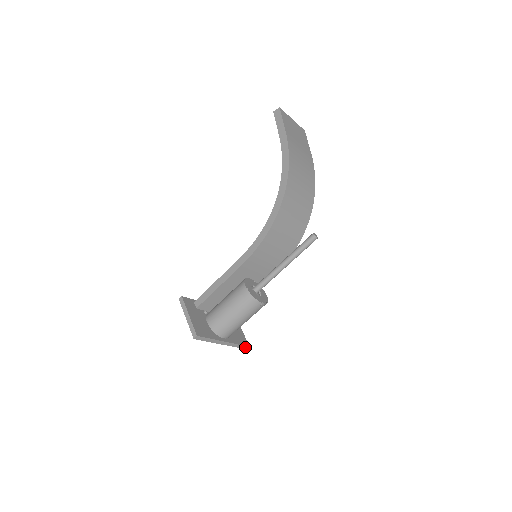
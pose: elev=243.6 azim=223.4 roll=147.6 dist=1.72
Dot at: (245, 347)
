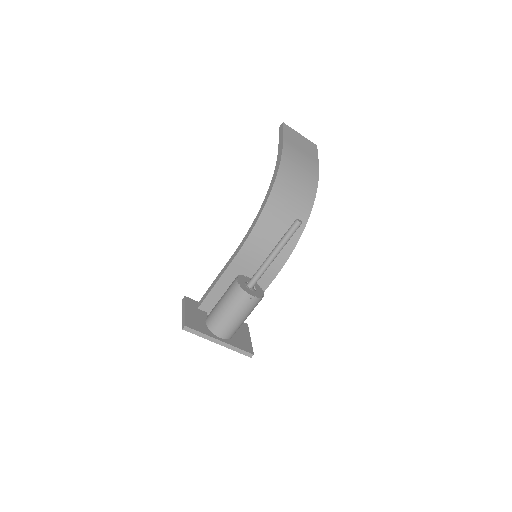
Dot at: (248, 354)
